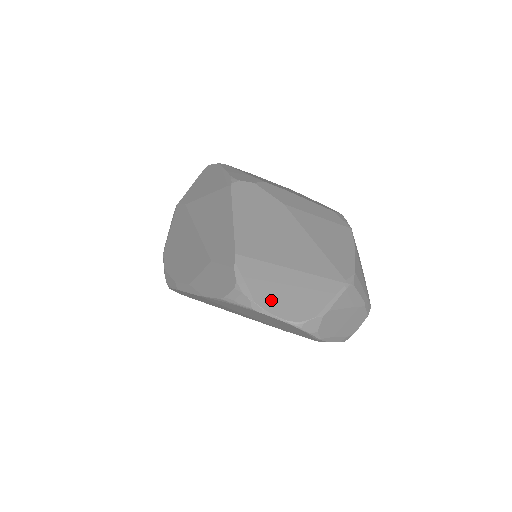
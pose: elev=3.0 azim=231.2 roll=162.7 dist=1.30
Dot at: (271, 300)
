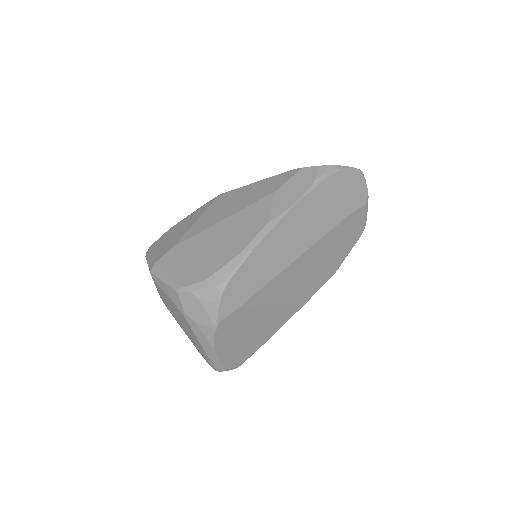
Dot at: occluded
